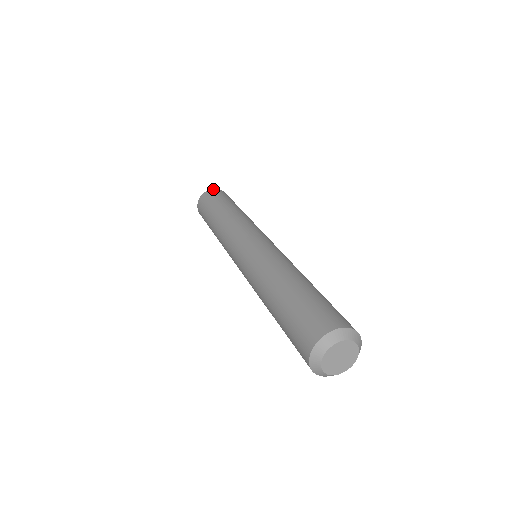
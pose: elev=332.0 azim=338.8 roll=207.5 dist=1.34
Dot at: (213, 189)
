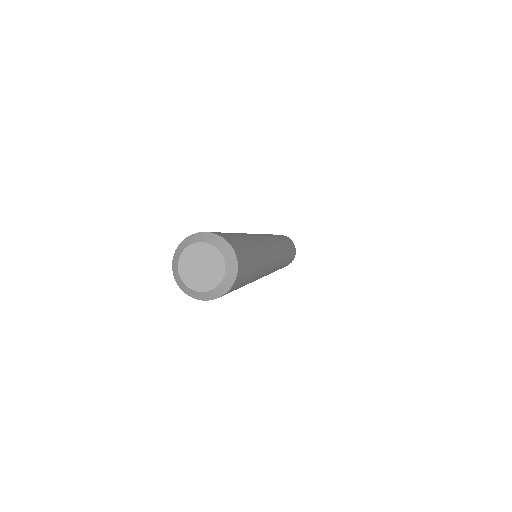
Dot at: occluded
